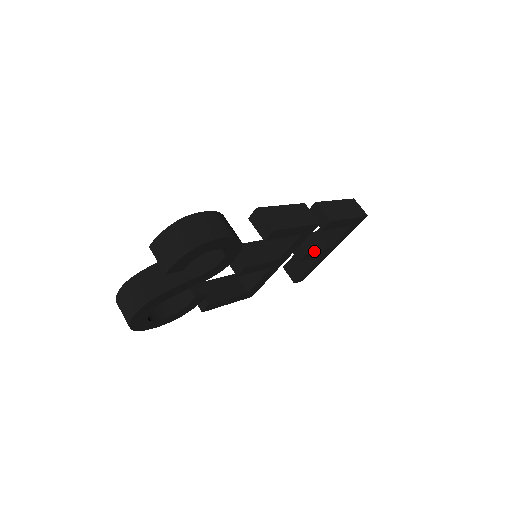
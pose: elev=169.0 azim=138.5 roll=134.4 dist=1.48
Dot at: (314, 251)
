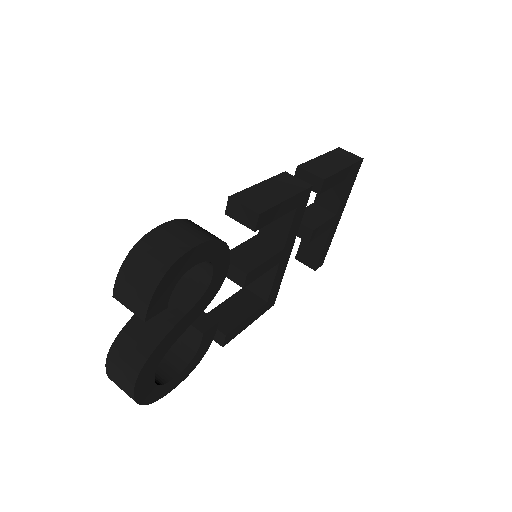
Dot at: (321, 224)
